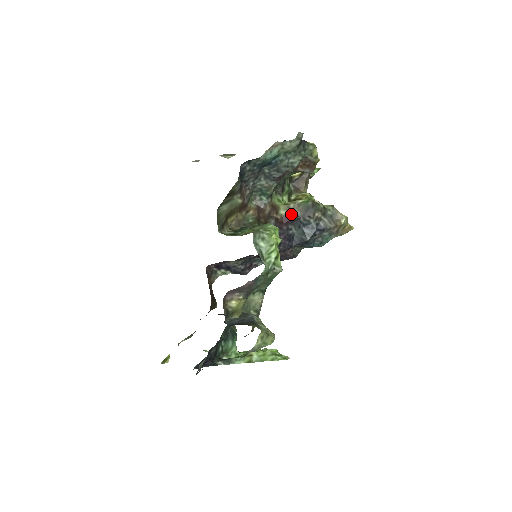
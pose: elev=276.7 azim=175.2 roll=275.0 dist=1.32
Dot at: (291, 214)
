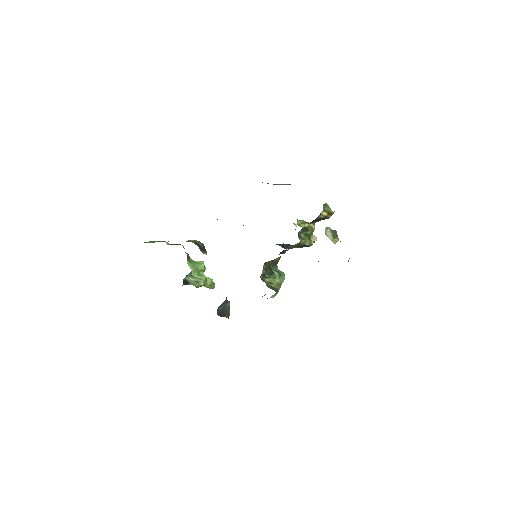
Dot at: occluded
